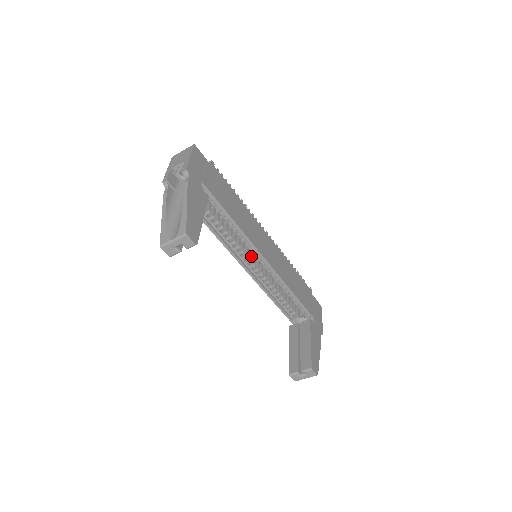
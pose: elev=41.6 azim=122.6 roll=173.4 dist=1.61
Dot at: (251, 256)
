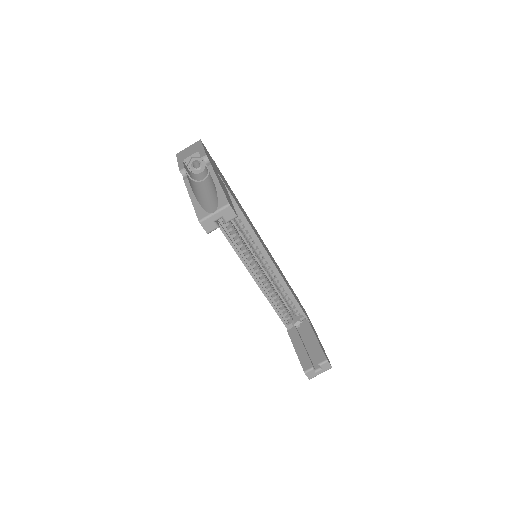
Dot at: occluded
